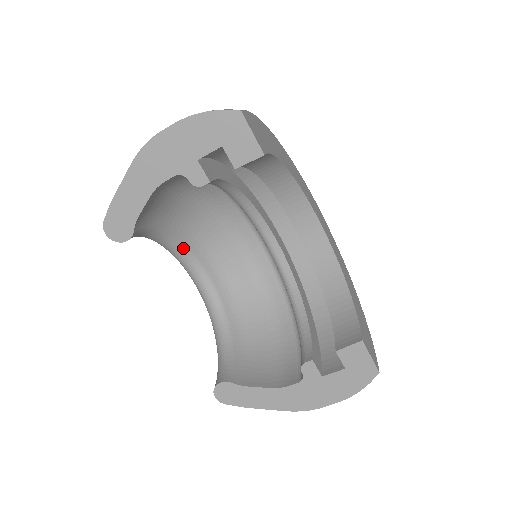
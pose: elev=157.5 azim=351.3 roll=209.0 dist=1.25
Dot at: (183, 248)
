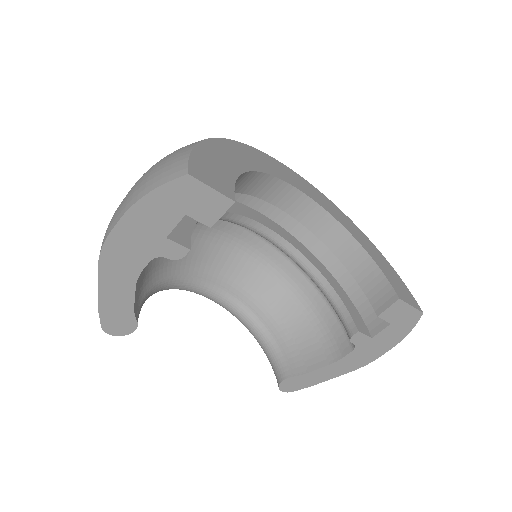
Dot at: (180, 281)
